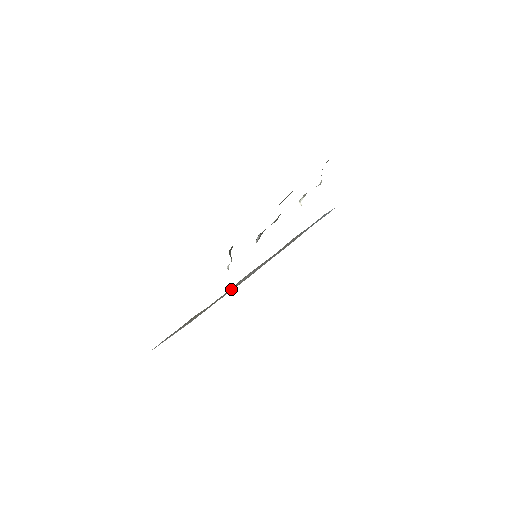
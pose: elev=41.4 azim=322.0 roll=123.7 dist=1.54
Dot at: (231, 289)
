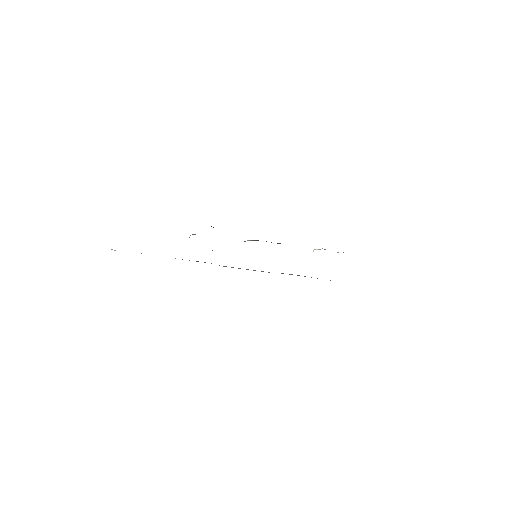
Dot at: occluded
